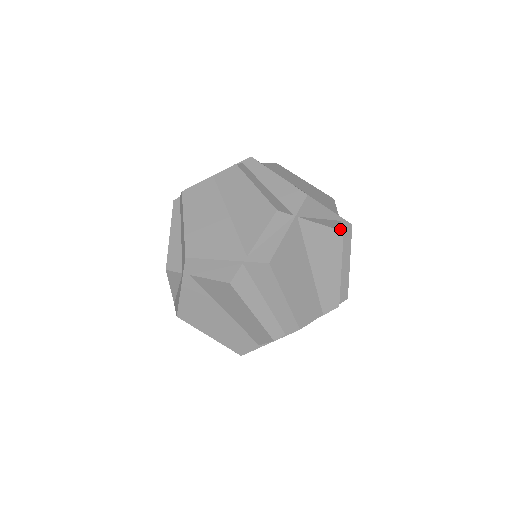
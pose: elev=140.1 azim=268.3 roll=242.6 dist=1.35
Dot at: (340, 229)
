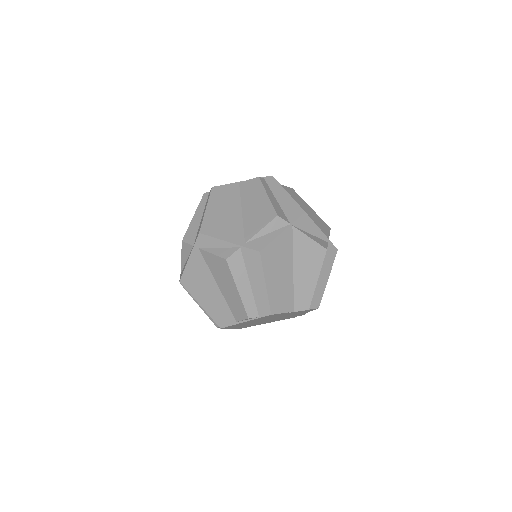
Dot at: (325, 247)
